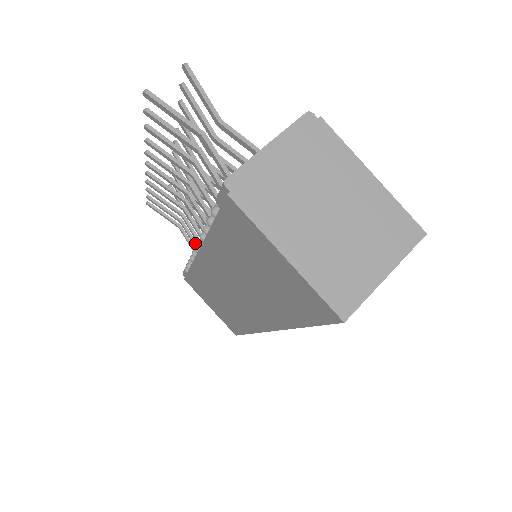
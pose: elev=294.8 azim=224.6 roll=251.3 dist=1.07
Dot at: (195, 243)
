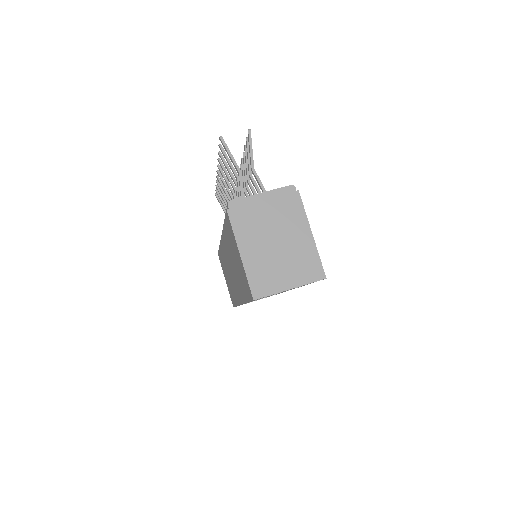
Dot at: occluded
